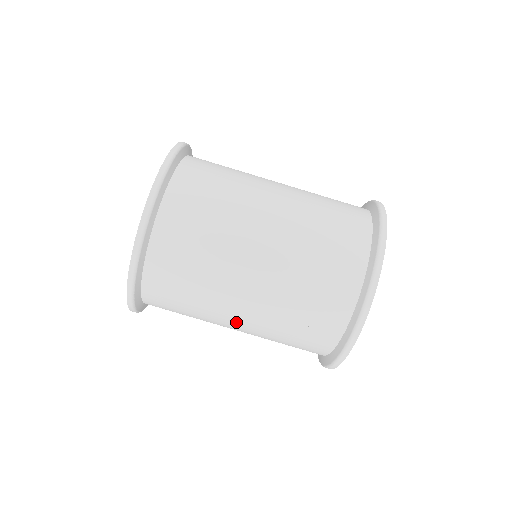
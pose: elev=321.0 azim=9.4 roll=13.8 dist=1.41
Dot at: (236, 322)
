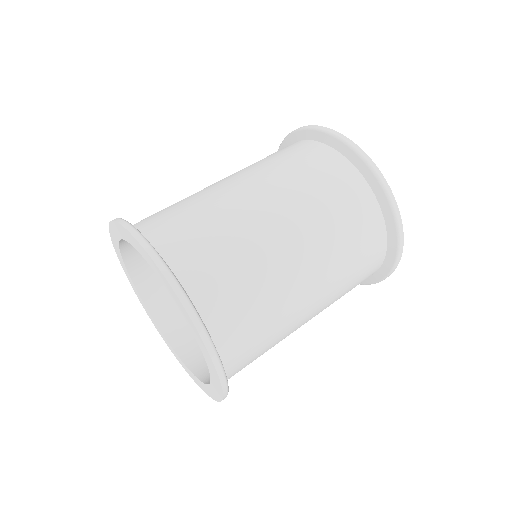
Dot at: occluded
